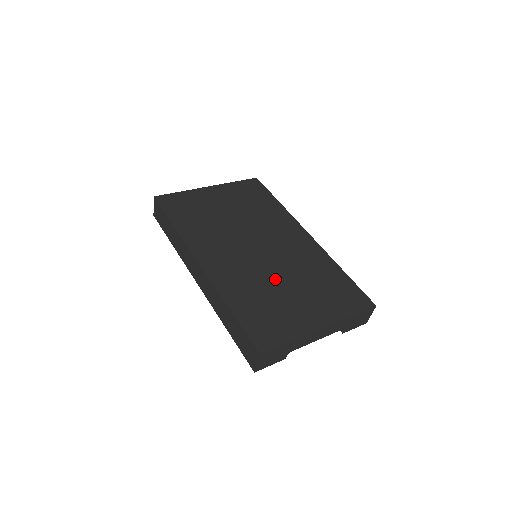
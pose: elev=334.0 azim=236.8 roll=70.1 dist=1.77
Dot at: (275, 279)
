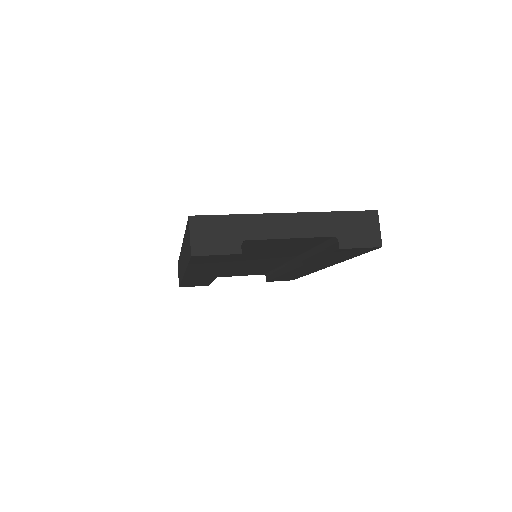
Dot at: occluded
